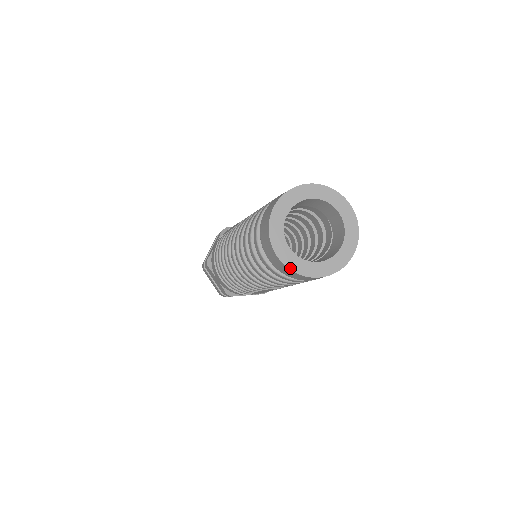
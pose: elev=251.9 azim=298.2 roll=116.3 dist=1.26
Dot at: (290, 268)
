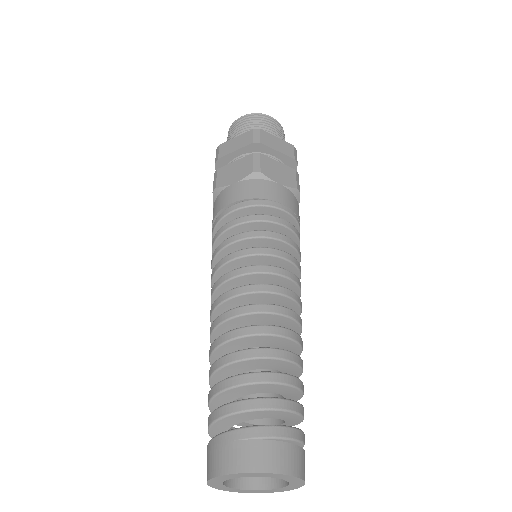
Dot at: occluded
